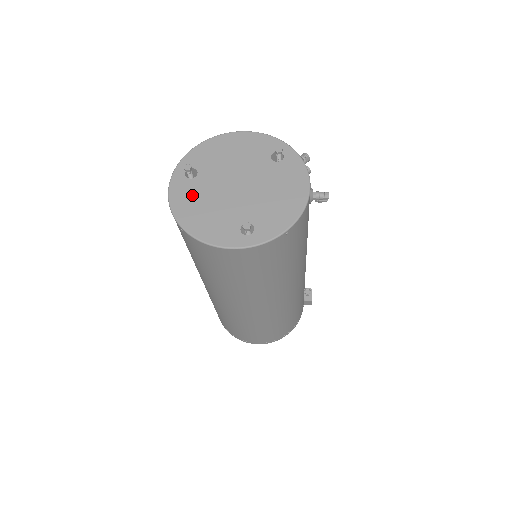
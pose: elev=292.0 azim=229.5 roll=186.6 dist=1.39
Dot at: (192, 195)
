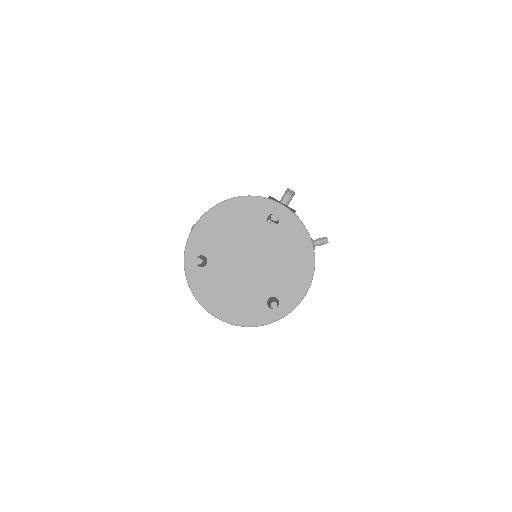
Dot at: (212, 284)
